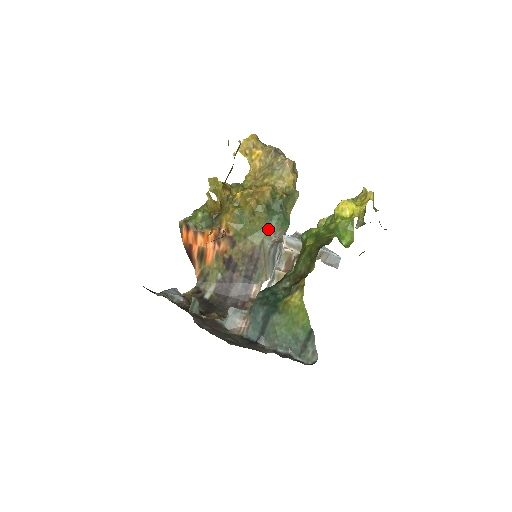
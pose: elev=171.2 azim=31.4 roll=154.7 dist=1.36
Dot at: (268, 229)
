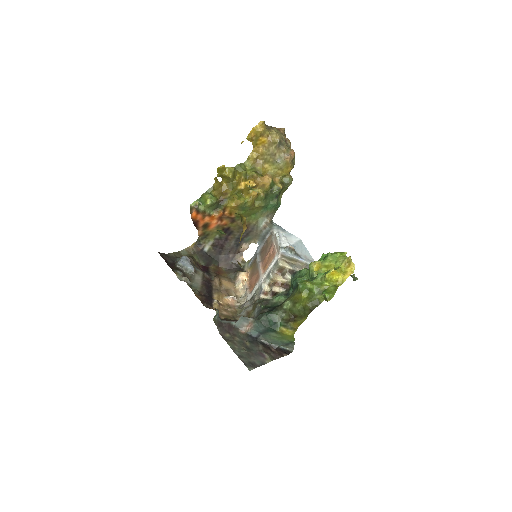
Dot at: (263, 213)
